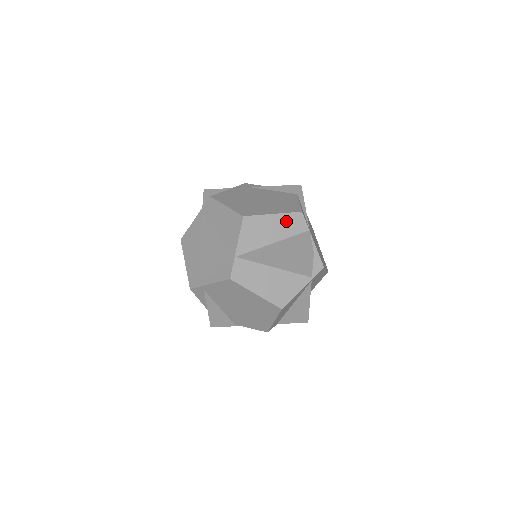
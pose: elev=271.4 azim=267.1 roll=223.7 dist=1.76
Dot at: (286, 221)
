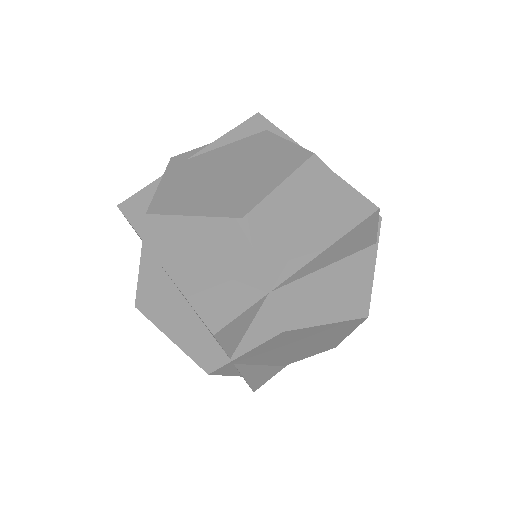
Dot at: (303, 183)
